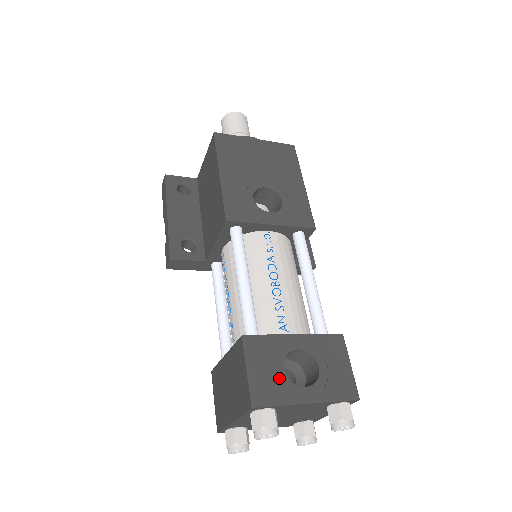
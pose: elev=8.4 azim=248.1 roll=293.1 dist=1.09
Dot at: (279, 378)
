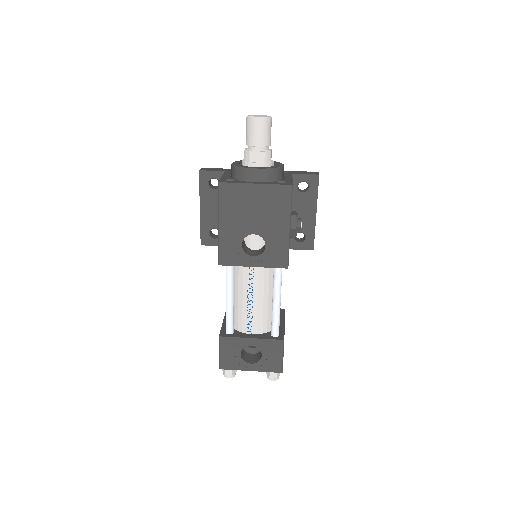
Dot at: (236, 358)
